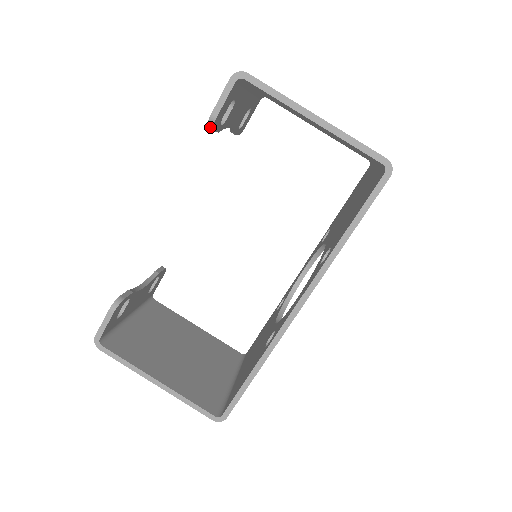
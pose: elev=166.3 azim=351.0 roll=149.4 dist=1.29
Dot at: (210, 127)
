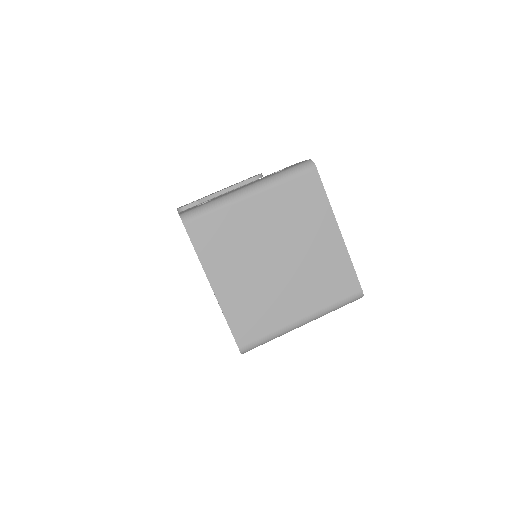
Dot at: occluded
